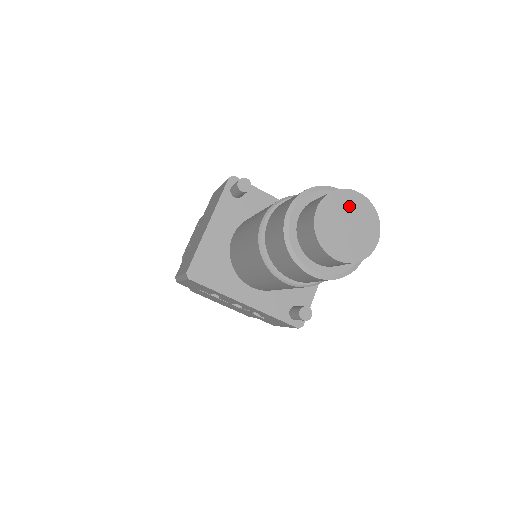
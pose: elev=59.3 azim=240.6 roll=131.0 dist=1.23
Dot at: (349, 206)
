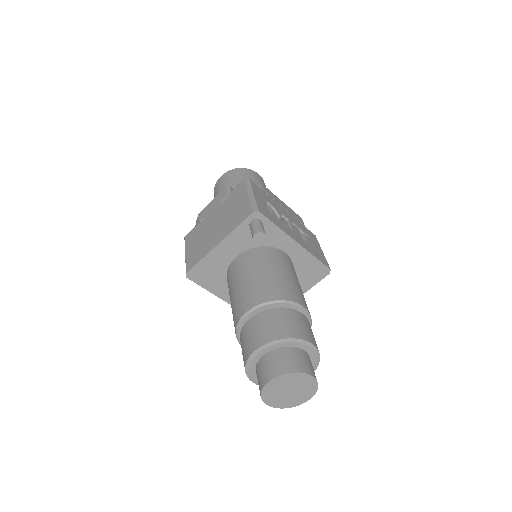
Dot at: (297, 382)
